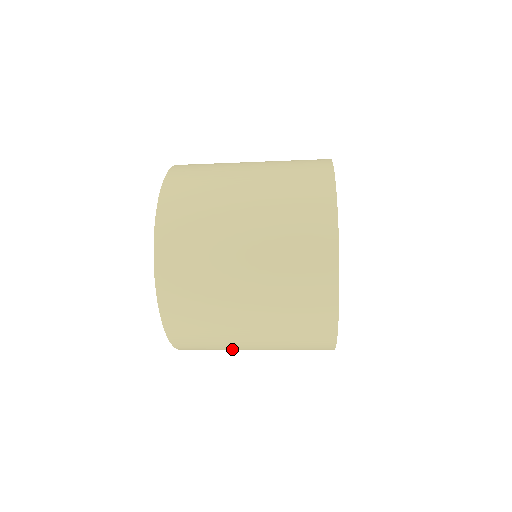
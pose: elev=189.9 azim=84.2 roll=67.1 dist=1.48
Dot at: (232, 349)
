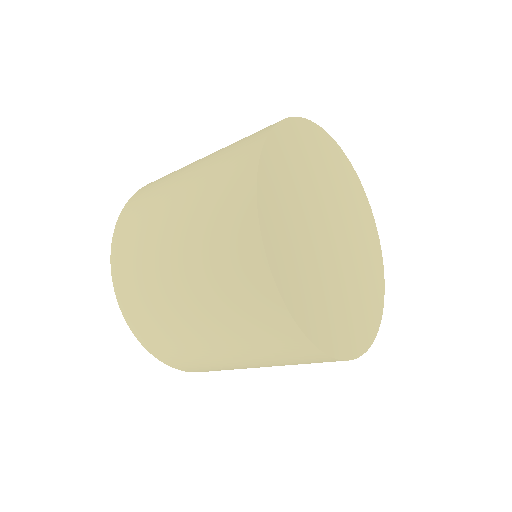
Dot at: (169, 307)
